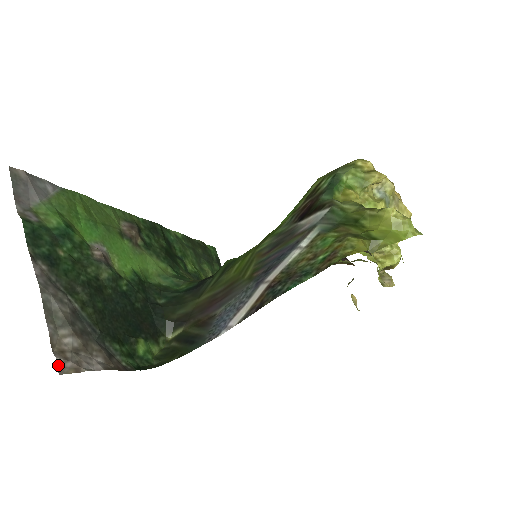
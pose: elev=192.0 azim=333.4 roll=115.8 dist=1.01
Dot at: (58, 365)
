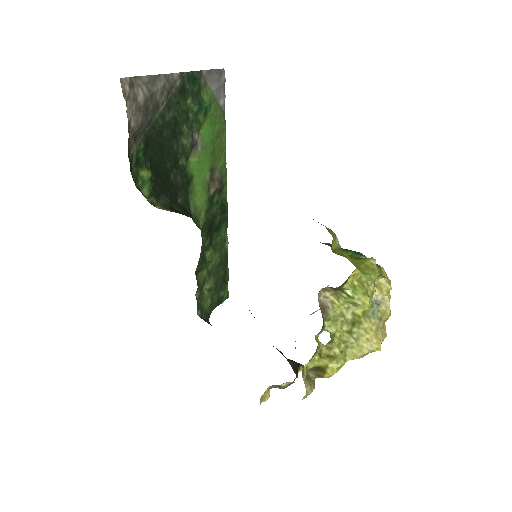
Dot at: (125, 78)
